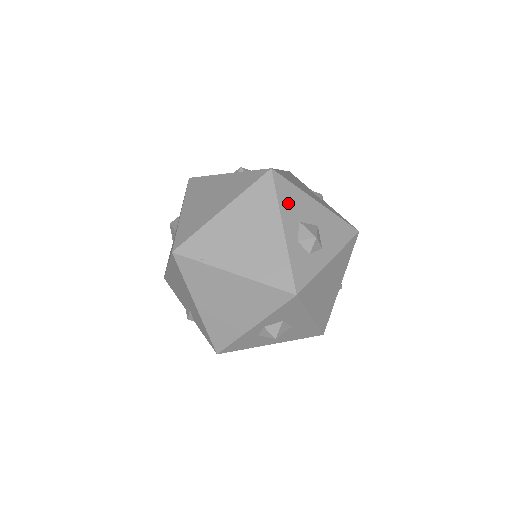
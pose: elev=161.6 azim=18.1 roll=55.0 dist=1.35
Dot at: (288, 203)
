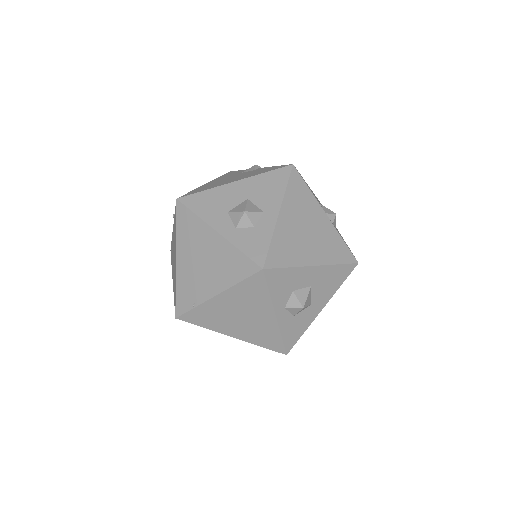
Dot at: (208, 209)
